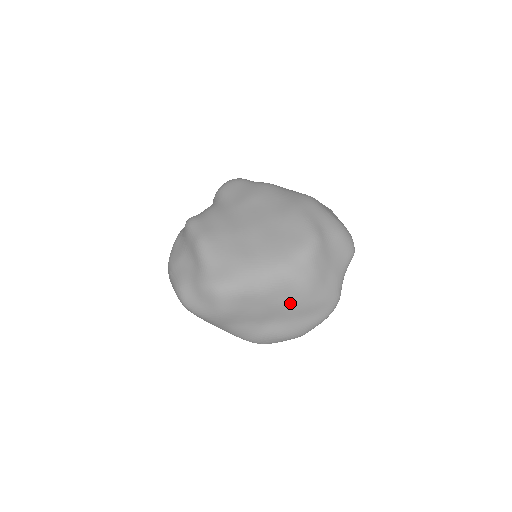
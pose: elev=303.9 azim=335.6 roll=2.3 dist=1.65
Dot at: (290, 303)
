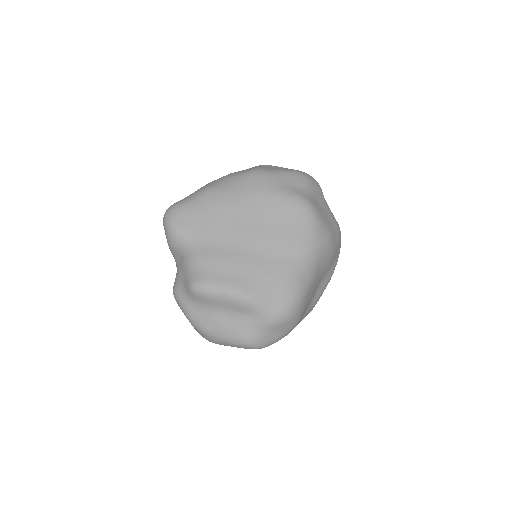
Dot at: (326, 265)
